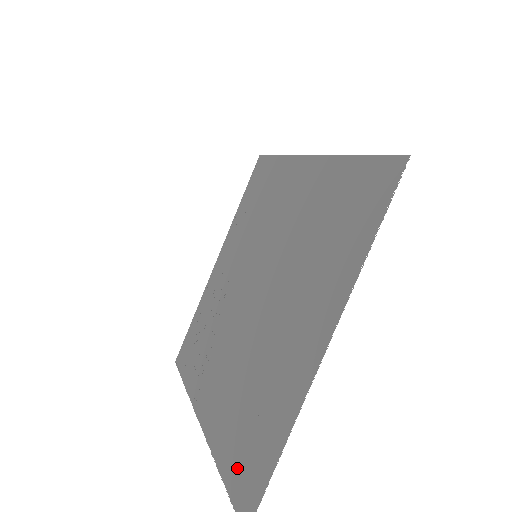
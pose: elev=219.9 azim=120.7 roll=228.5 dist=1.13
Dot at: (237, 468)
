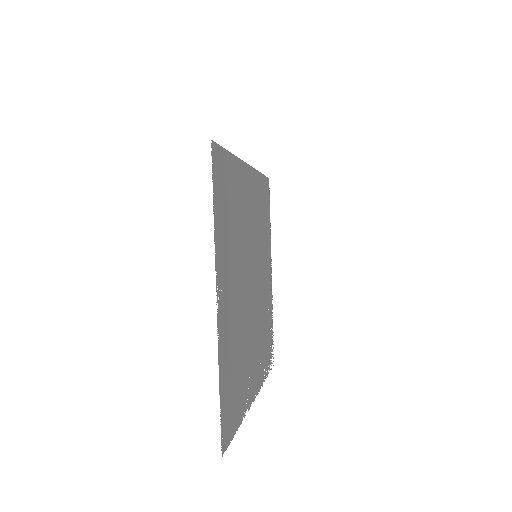
Dot at: (233, 414)
